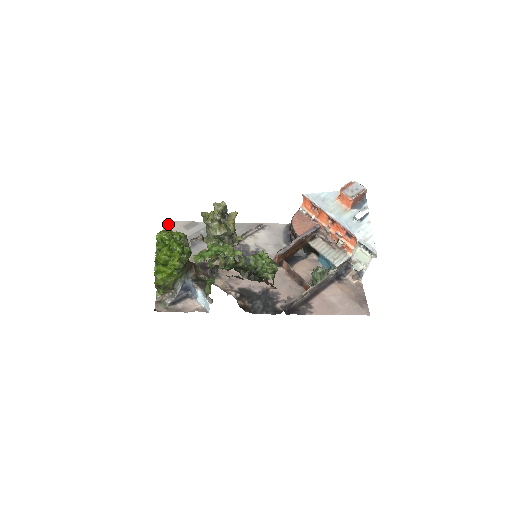
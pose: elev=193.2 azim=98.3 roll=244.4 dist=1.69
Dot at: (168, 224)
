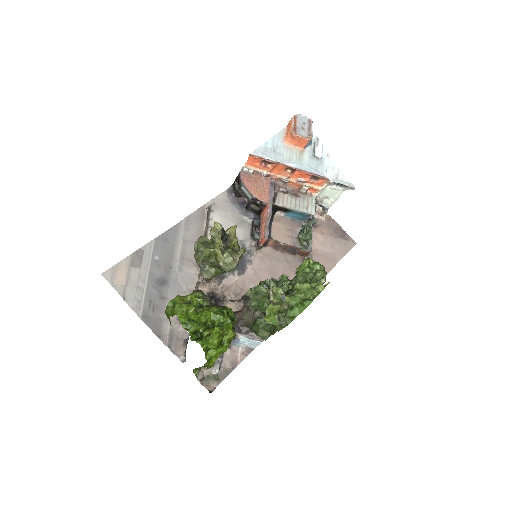
Dot at: (111, 276)
